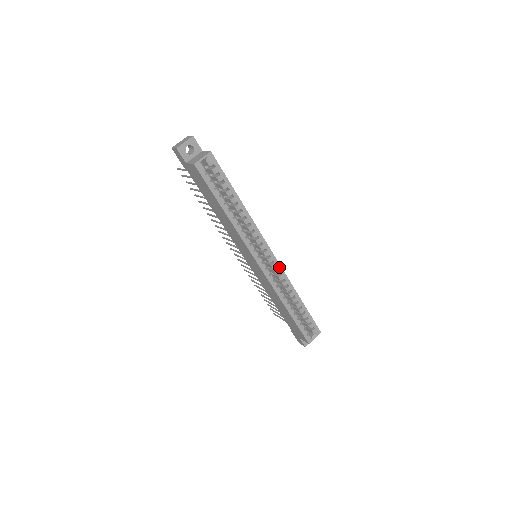
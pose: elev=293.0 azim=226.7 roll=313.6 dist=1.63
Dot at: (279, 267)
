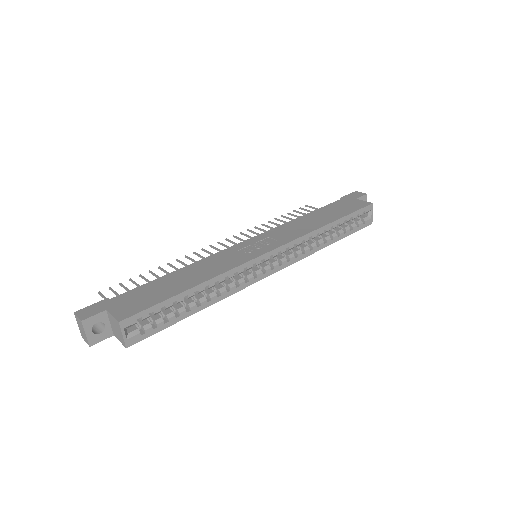
Dot at: (288, 245)
